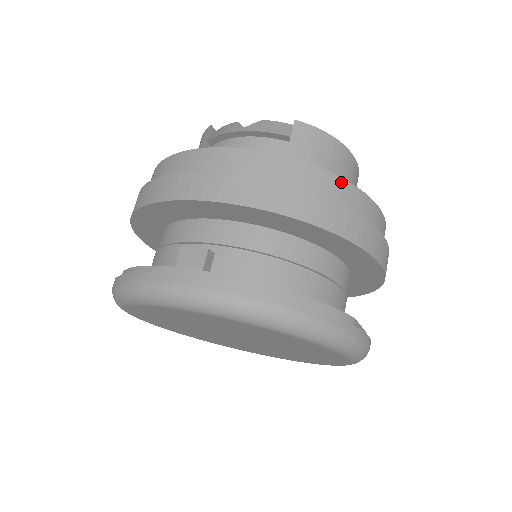
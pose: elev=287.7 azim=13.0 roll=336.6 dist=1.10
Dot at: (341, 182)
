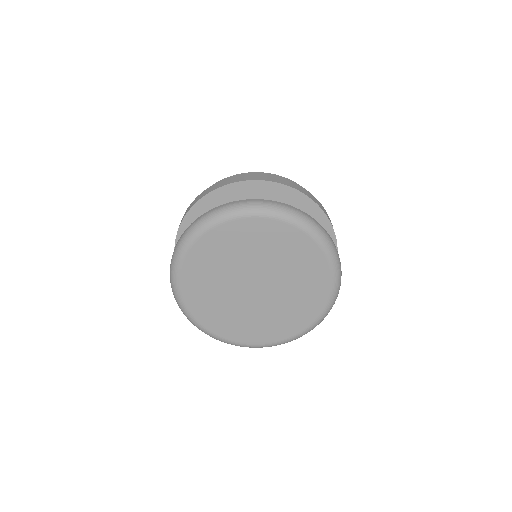
Dot at: occluded
